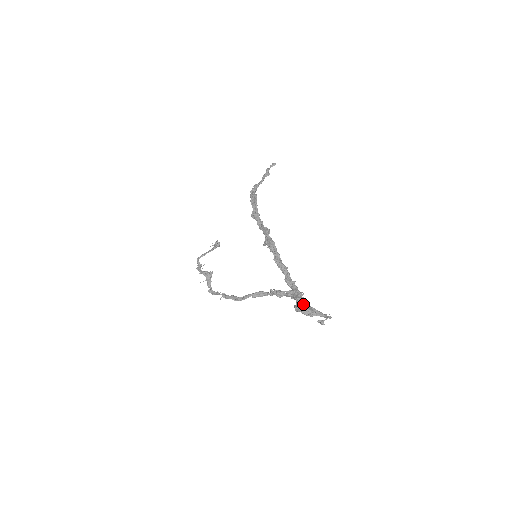
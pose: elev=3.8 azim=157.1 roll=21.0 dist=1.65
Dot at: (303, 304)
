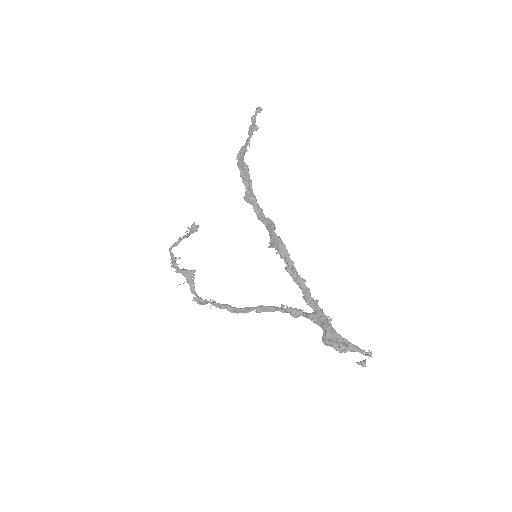
Dot at: (333, 335)
